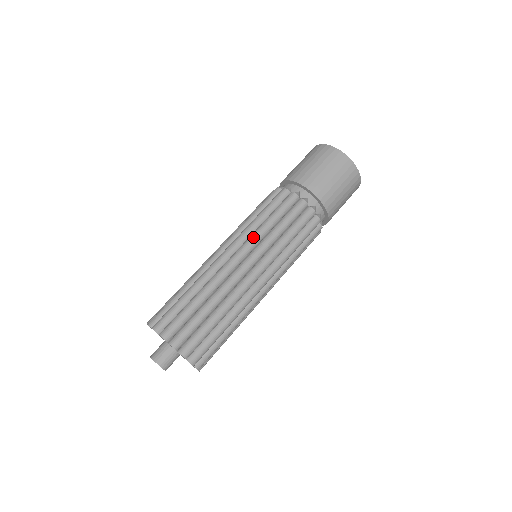
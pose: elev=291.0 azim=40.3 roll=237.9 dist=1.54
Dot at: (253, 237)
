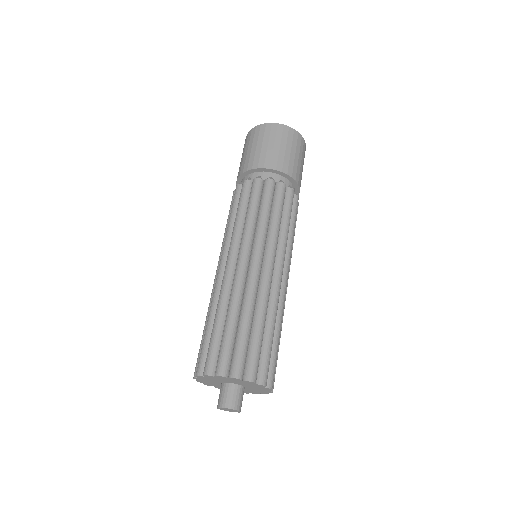
Dot at: (232, 237)
